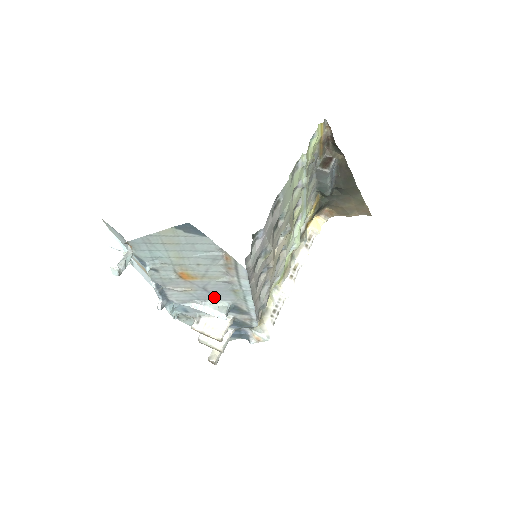
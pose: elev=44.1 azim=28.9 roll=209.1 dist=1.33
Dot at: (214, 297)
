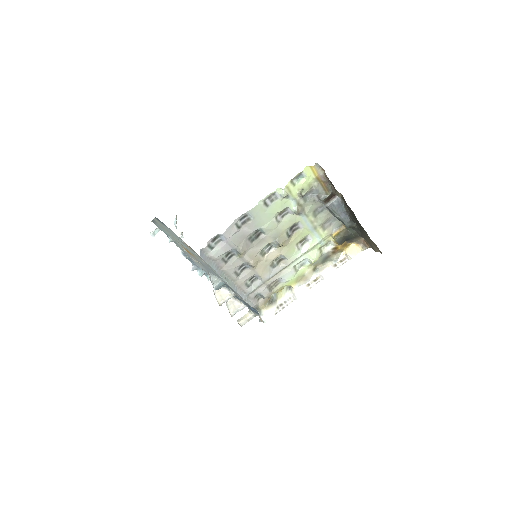
Dot at: (212, 273)
